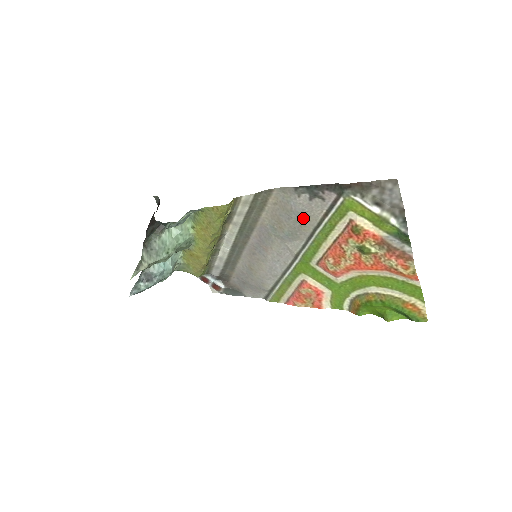
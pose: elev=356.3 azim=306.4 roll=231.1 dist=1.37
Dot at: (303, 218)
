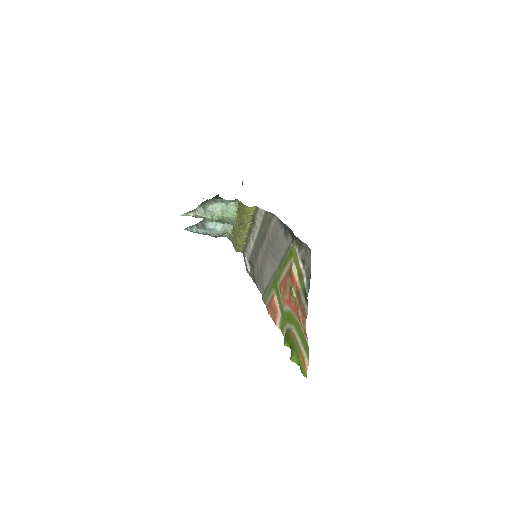
Dot at: (280, 246)
